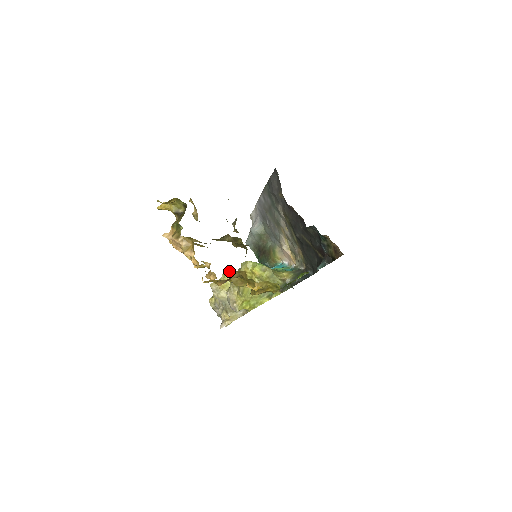
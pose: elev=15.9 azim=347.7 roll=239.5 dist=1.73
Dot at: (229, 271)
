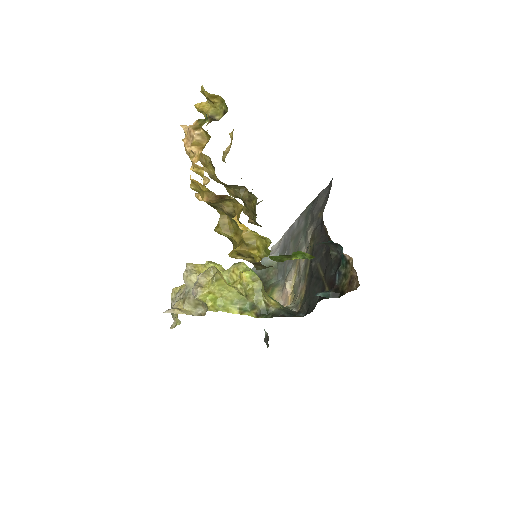
Dot at: (216, 263)
